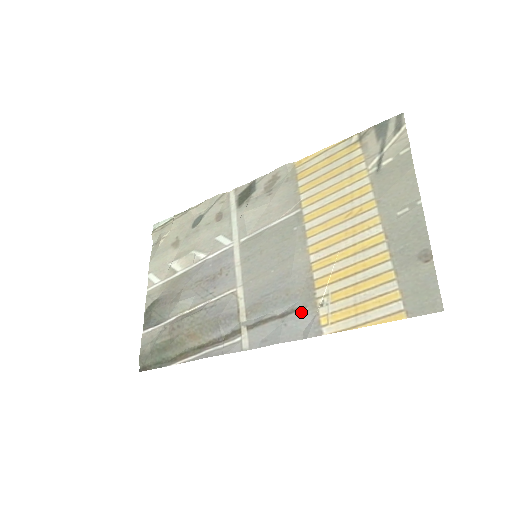
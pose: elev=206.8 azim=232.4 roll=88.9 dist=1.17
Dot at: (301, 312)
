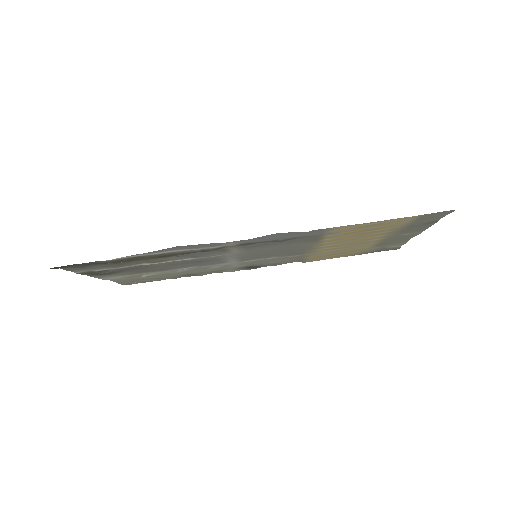
Dot at: (307, 236)
